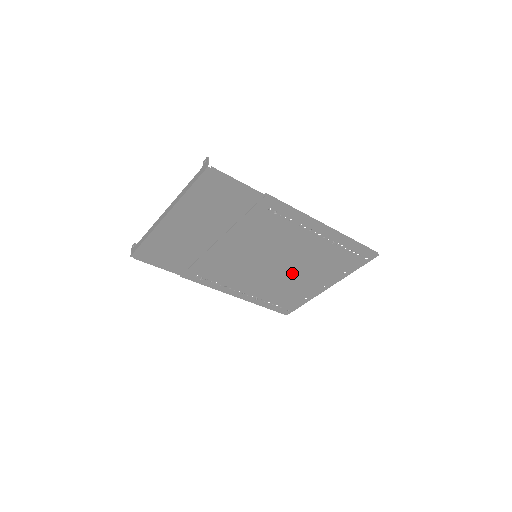
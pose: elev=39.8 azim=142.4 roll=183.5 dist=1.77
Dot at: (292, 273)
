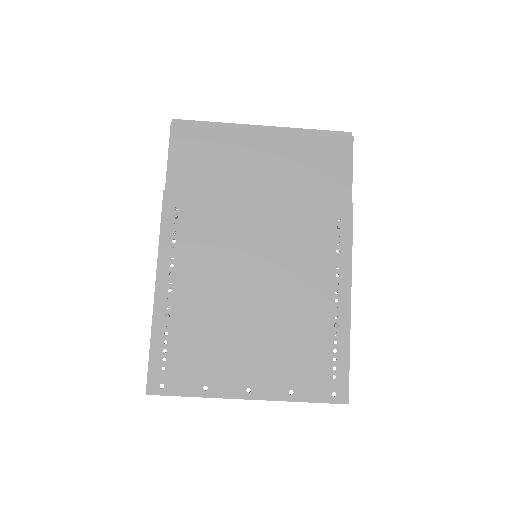
Dot at: (250, 323)
